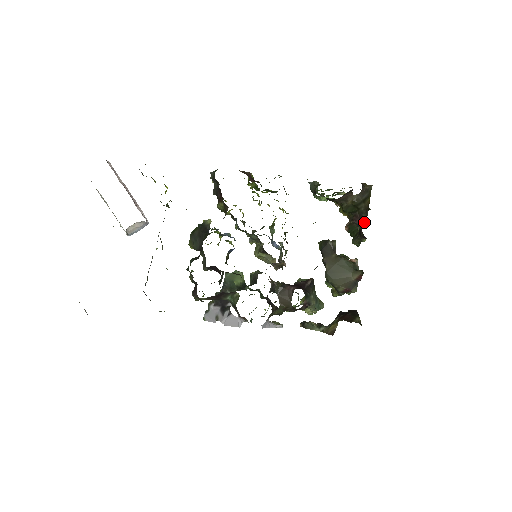
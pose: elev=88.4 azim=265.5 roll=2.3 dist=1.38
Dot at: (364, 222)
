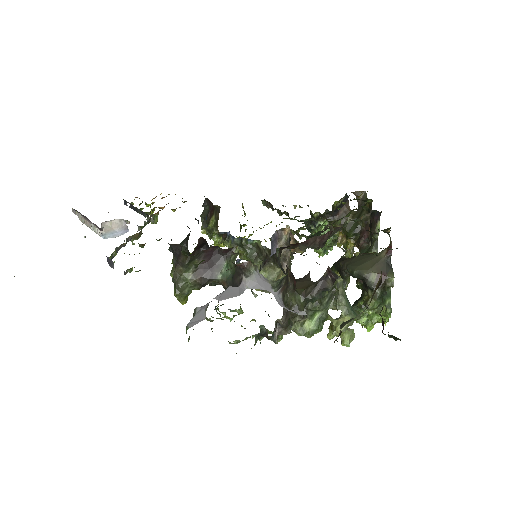
Dot at: occluded
